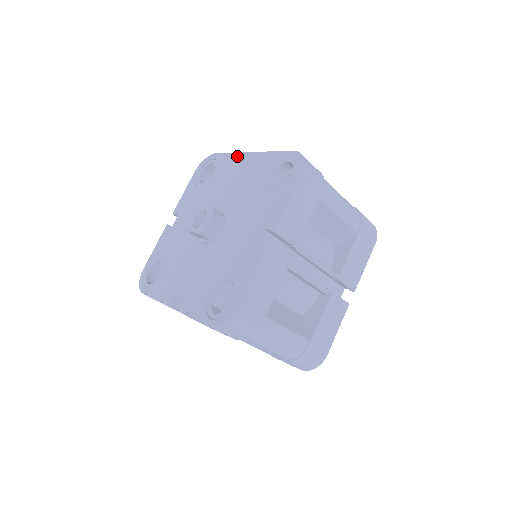
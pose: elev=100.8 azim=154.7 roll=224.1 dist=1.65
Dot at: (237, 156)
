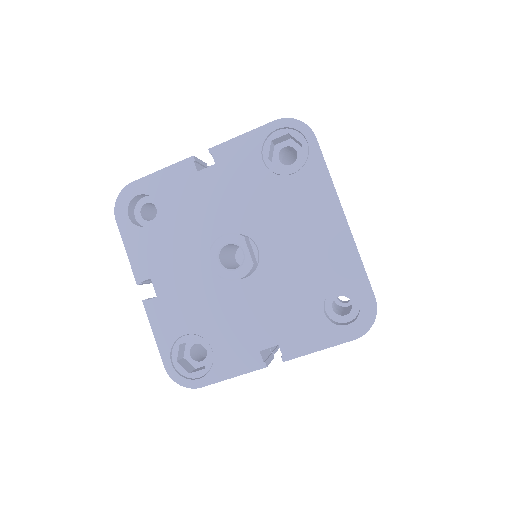
Dot at: (330, 194)
